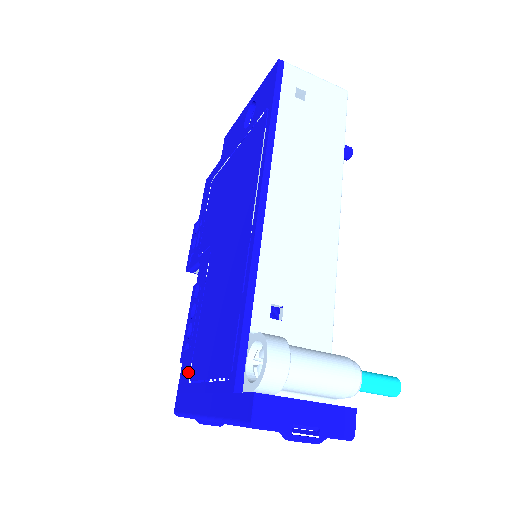
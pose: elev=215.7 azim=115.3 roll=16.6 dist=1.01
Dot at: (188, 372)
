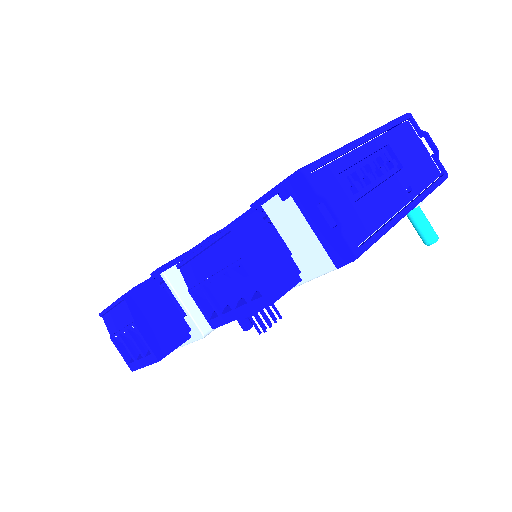
Dot at: occluded
